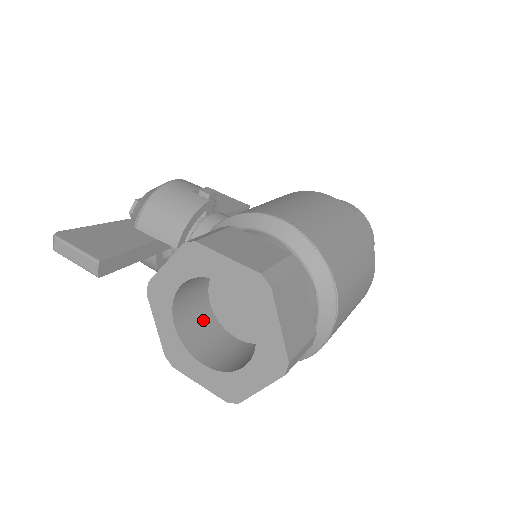
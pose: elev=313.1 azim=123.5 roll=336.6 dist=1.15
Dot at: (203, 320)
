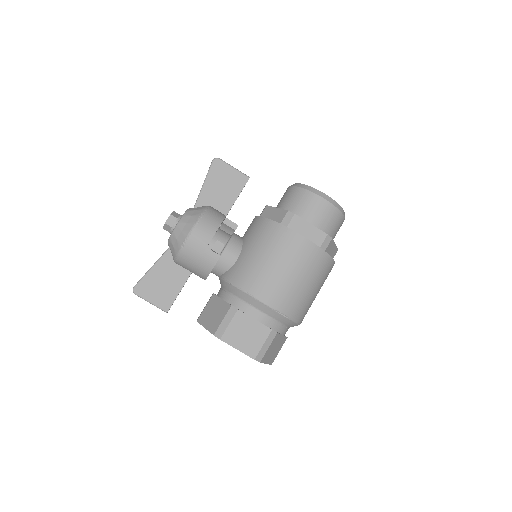
Dot at: occluded
